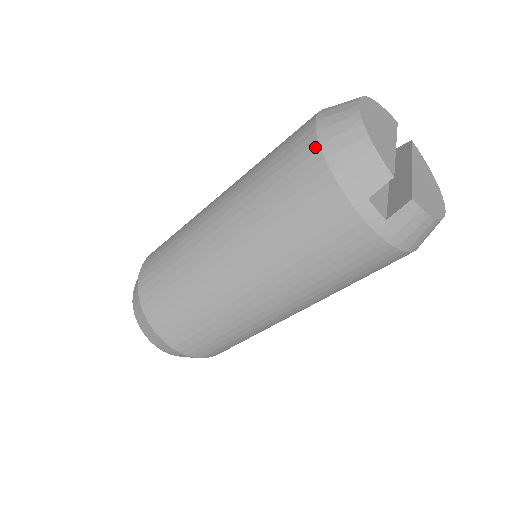
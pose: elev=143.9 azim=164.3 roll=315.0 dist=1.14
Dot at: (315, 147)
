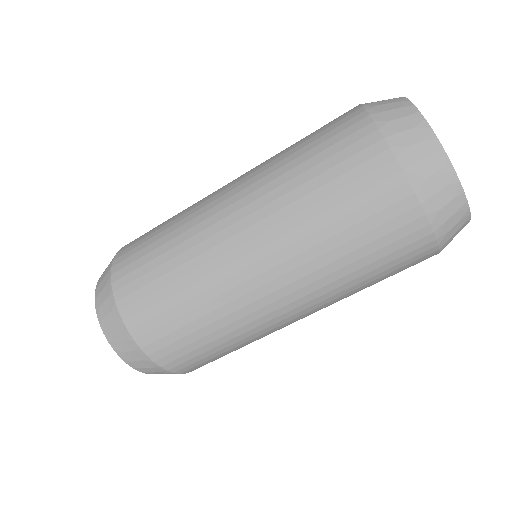
Dot at: (423, 223)
